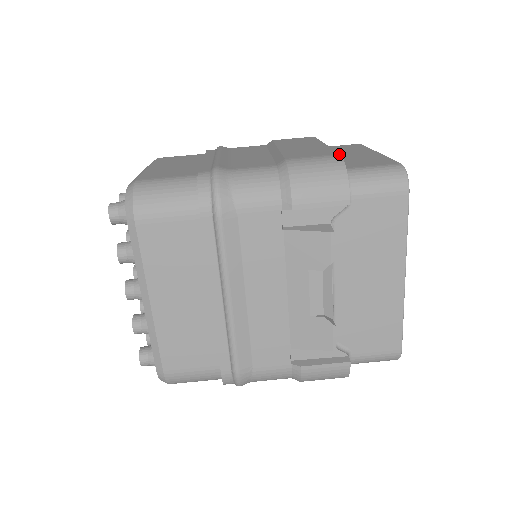
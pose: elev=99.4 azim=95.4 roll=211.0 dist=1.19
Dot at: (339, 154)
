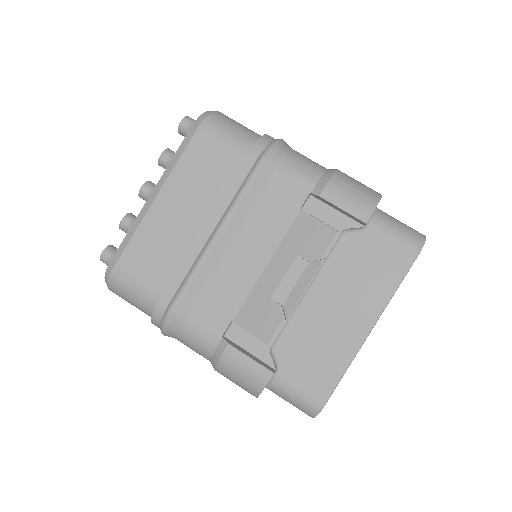
Dot at: occluded
